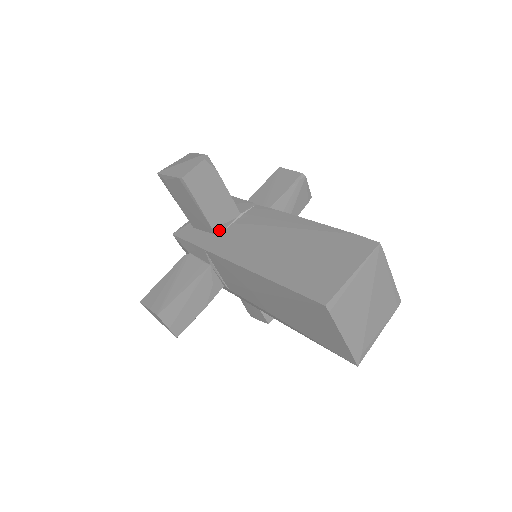
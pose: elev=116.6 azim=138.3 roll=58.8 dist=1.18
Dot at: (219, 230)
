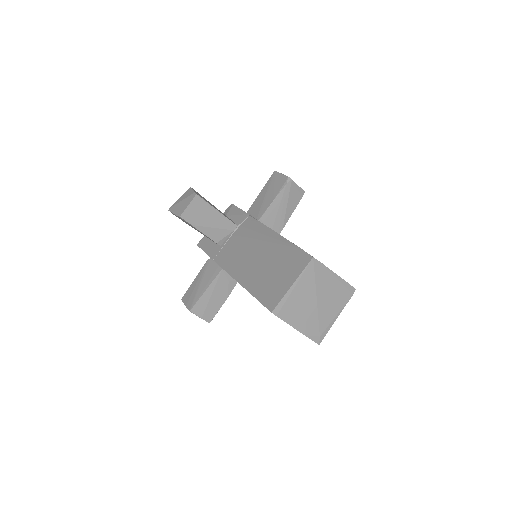
Dot at: (223, 242)
